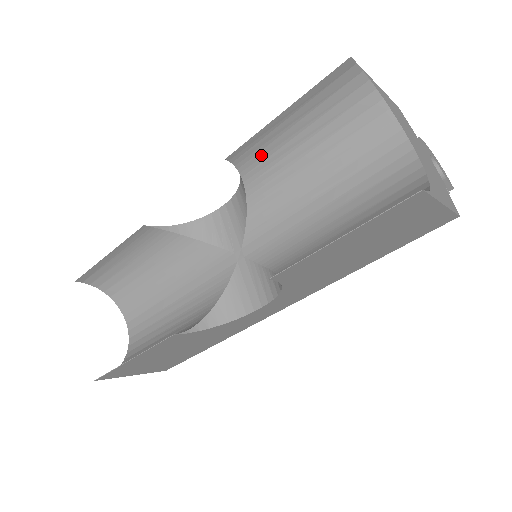
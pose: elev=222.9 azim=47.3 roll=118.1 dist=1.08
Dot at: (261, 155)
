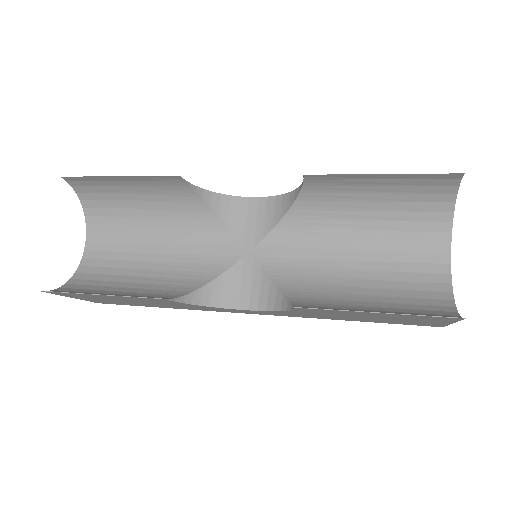
Dot at: (331, 188)
